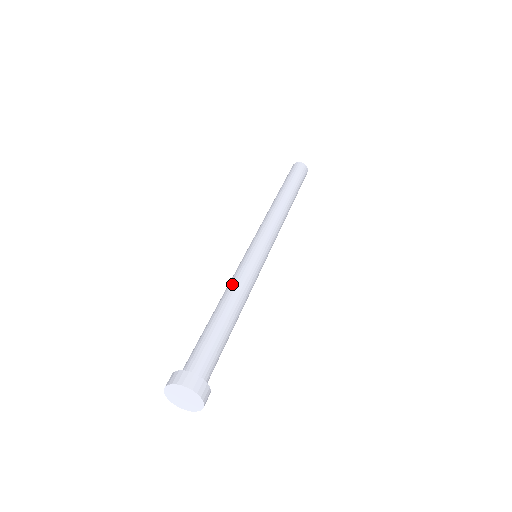
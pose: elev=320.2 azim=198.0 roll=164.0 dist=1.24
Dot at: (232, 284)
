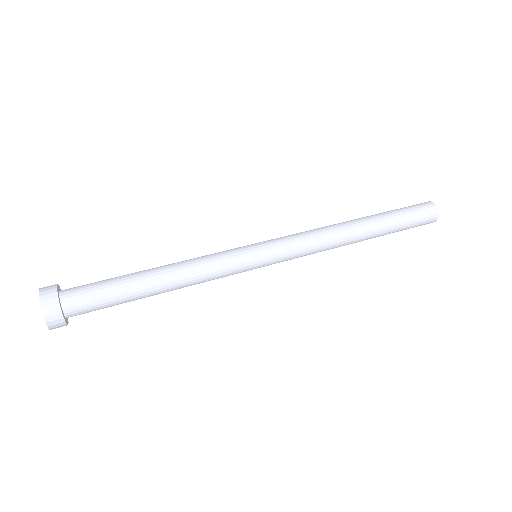
Dot at: occluded
